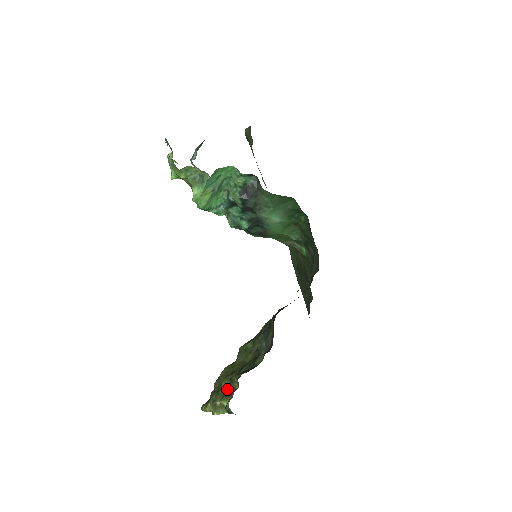
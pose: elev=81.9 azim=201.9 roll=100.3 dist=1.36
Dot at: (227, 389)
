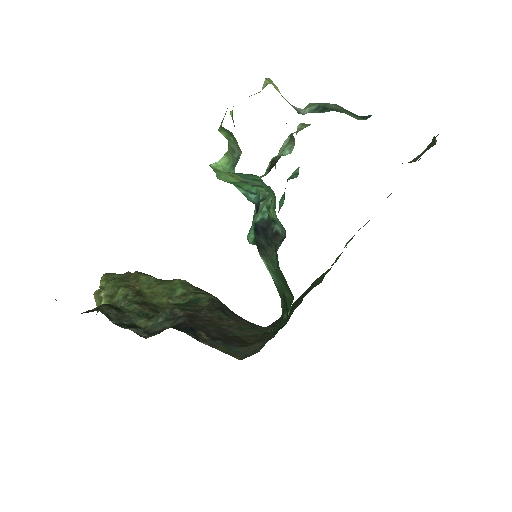
Dot at: (118, 296)
